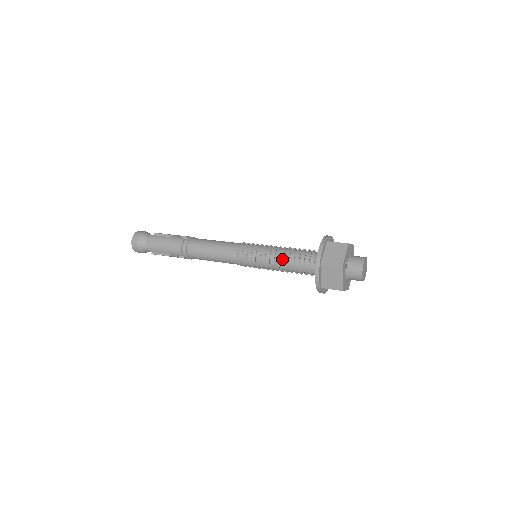
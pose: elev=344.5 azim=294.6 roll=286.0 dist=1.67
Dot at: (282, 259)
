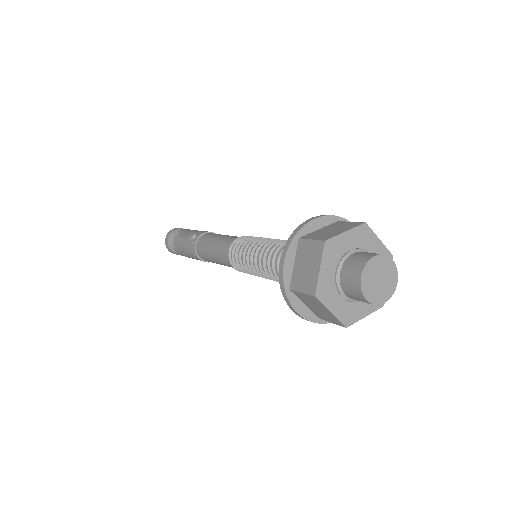
Dot at: (267, 268)
